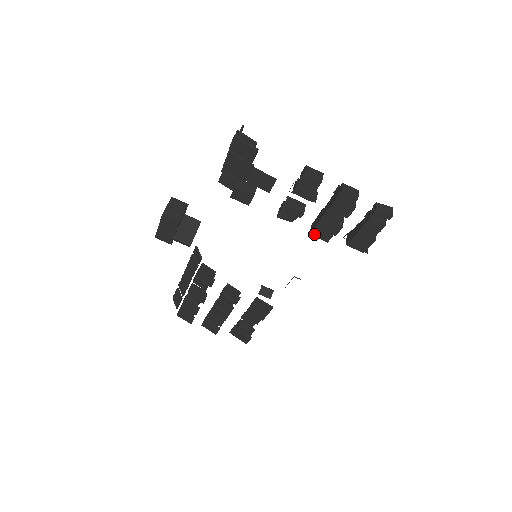
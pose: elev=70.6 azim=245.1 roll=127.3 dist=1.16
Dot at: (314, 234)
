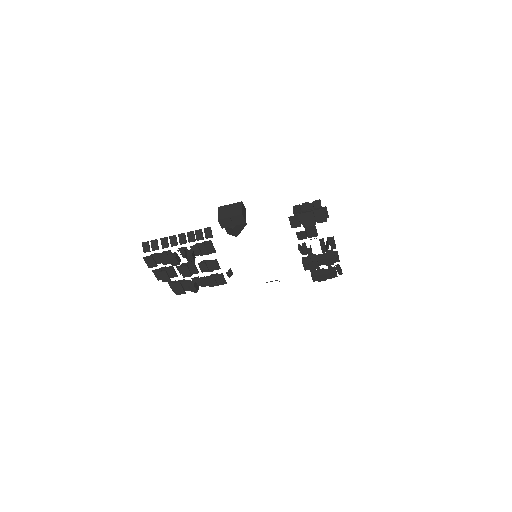
Dot at: (304, 264)
